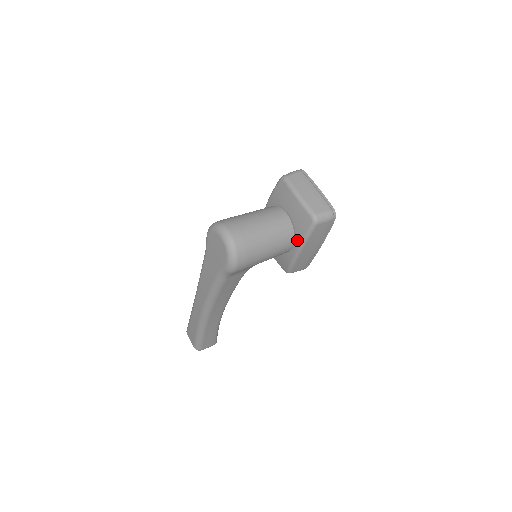
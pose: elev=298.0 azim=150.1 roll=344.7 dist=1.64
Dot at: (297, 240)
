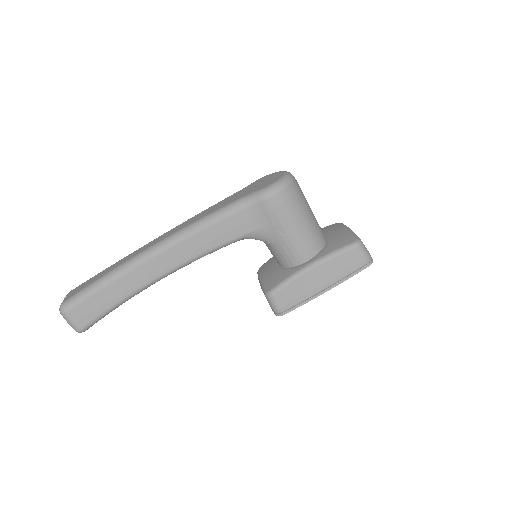
Dot at: (322, 253)
